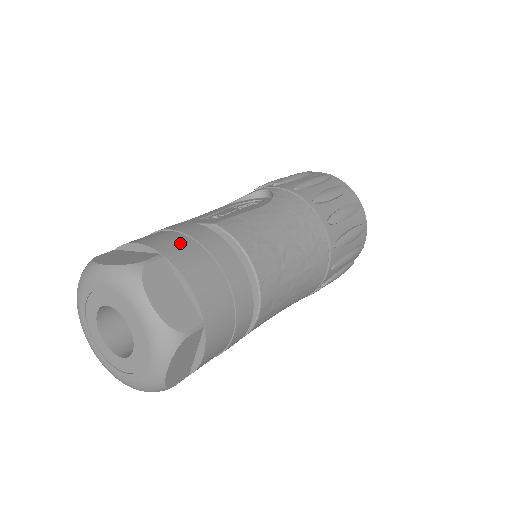
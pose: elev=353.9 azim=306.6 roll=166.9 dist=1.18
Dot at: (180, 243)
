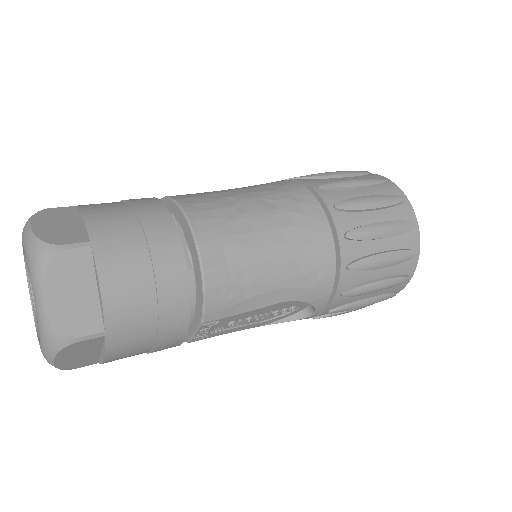
Dot at: occluded
